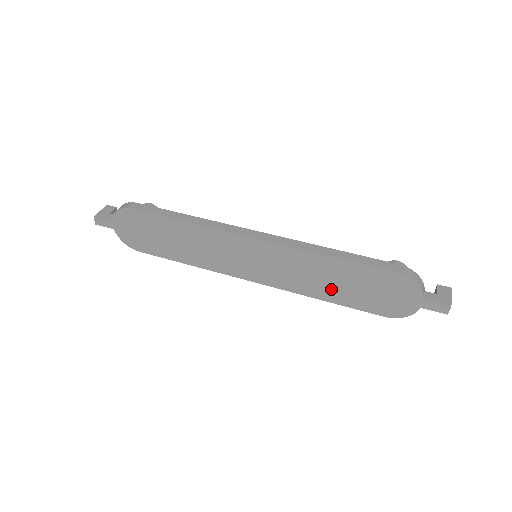
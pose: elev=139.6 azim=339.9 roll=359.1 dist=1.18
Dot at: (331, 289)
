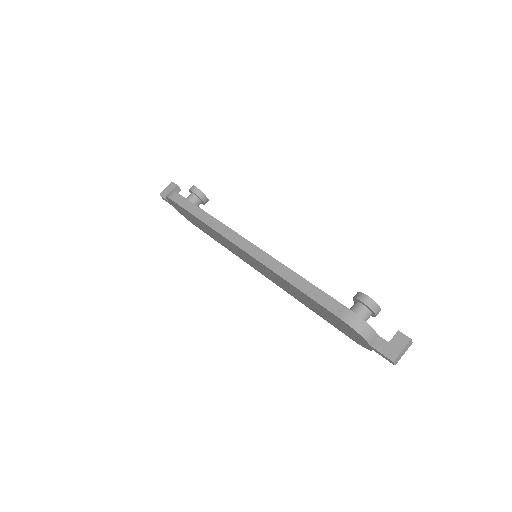
Dot at: (307, 304)
